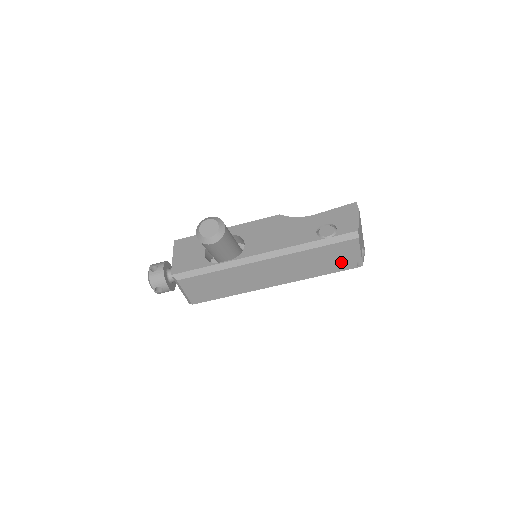
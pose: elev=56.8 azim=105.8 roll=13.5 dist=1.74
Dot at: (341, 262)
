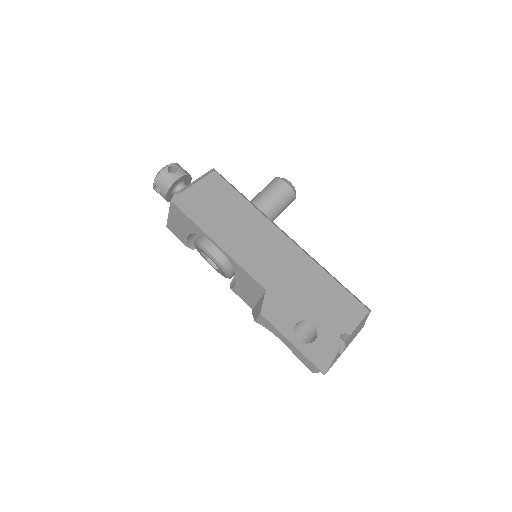
Dot at: (332, 316)
